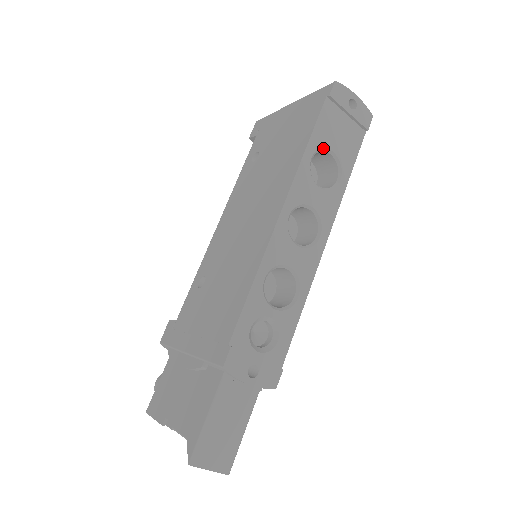
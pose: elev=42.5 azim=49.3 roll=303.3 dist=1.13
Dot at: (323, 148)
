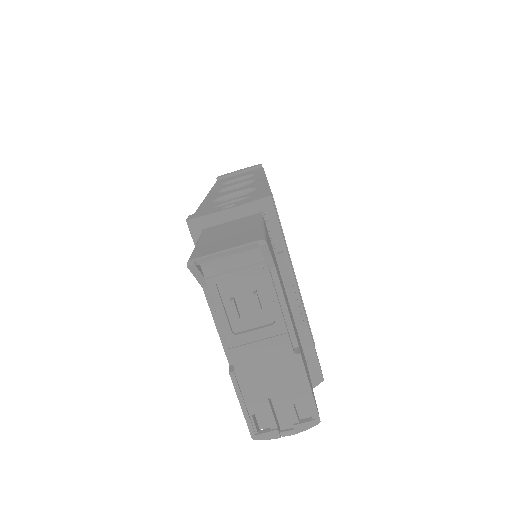
Dot at: (229, 181)
